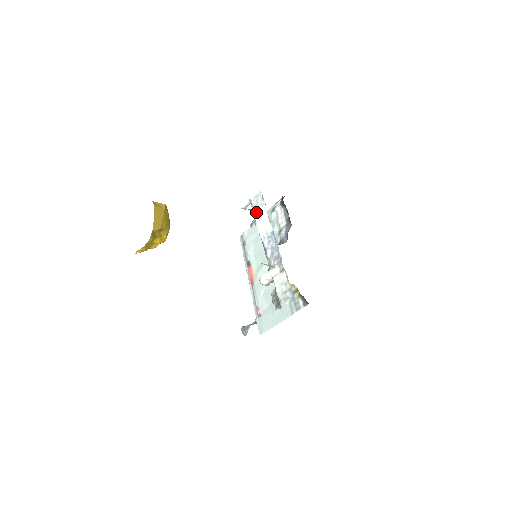
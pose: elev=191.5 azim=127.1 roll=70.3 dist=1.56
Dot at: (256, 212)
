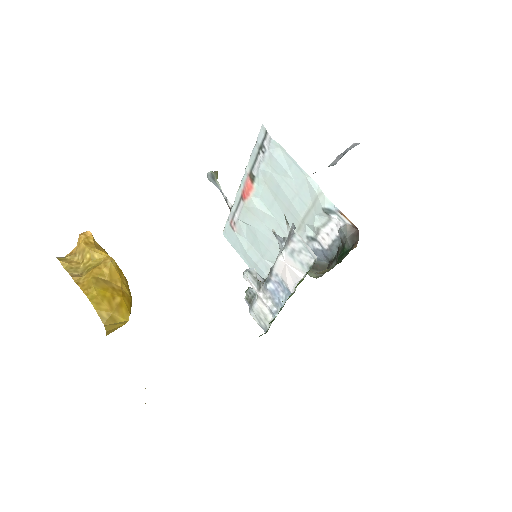
Dot at: (289, 253)
